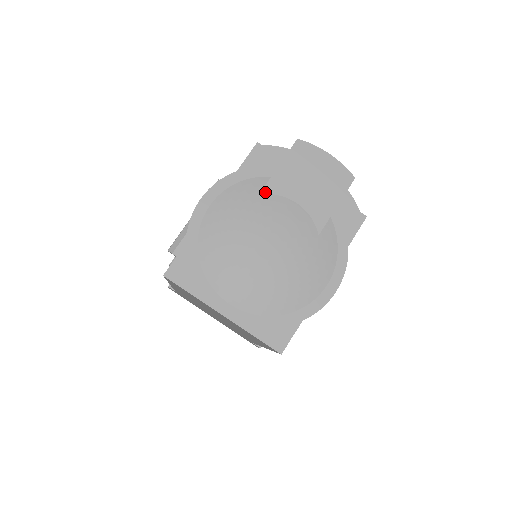
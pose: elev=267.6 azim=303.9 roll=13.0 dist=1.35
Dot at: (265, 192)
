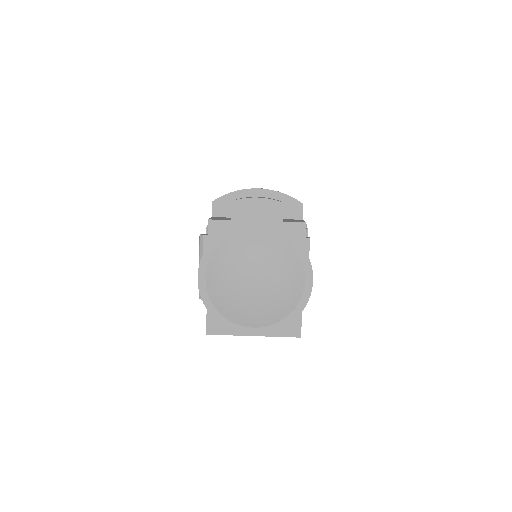
Dot at: (232, 250)
